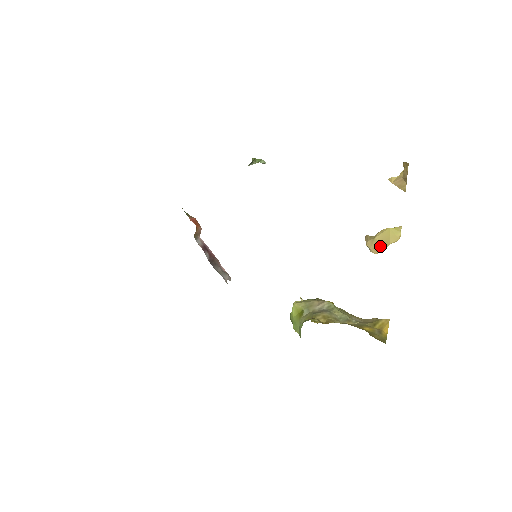
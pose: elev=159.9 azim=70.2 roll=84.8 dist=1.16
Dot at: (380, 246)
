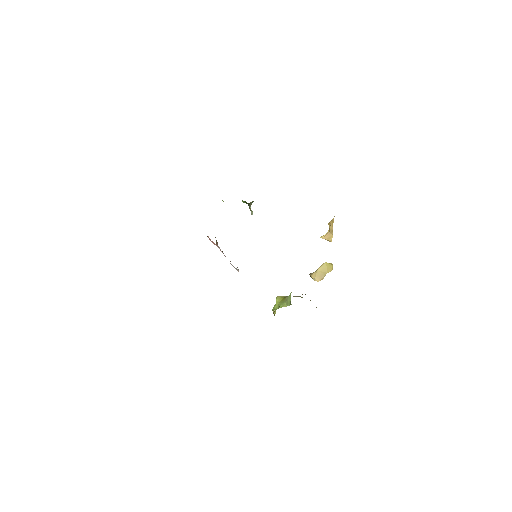
Dot at: (321, 275)
